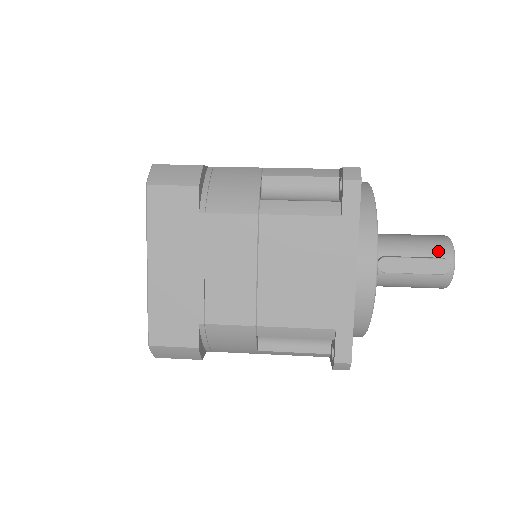
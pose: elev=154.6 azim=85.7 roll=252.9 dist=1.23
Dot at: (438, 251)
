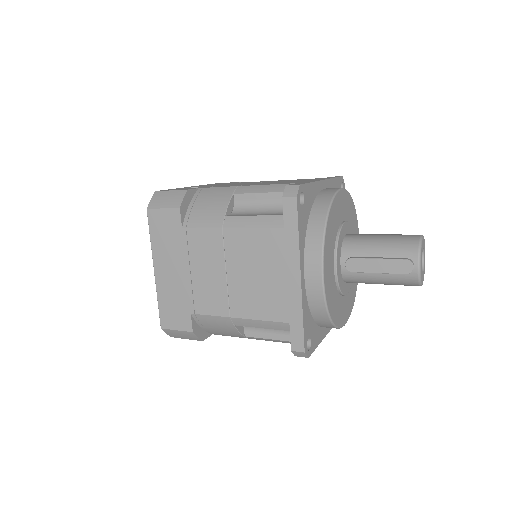
Dot at: (403, 252)
